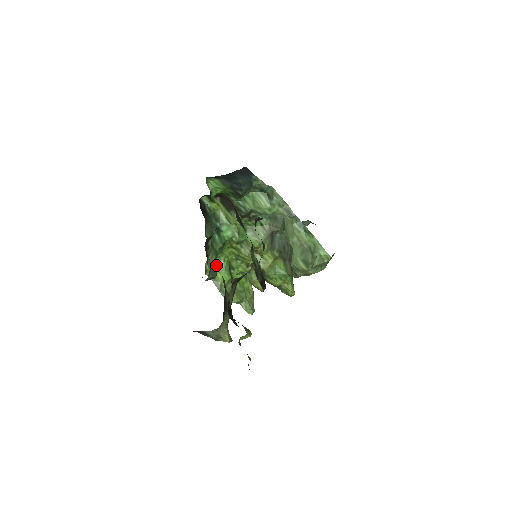
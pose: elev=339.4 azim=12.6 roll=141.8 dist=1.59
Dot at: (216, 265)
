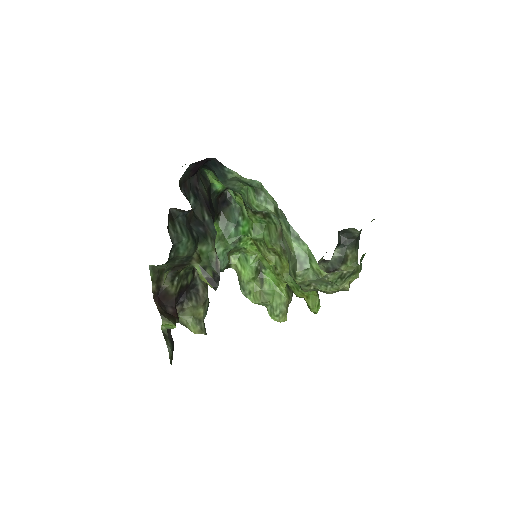
Dot at: (227, 258)
